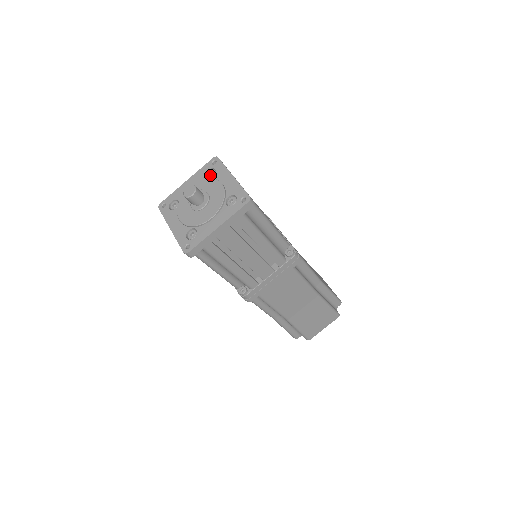
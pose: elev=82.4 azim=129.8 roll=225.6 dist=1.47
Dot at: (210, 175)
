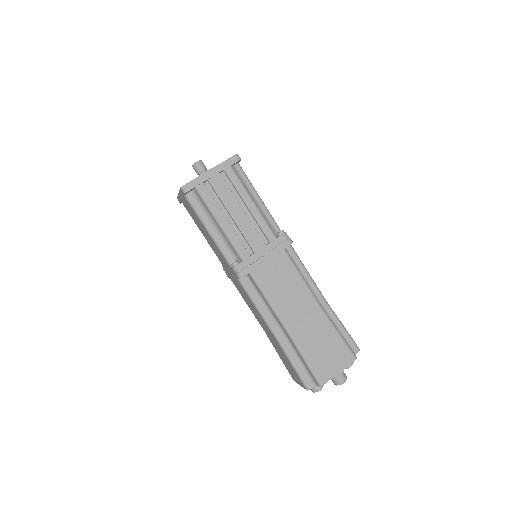
Dot at: occluded
